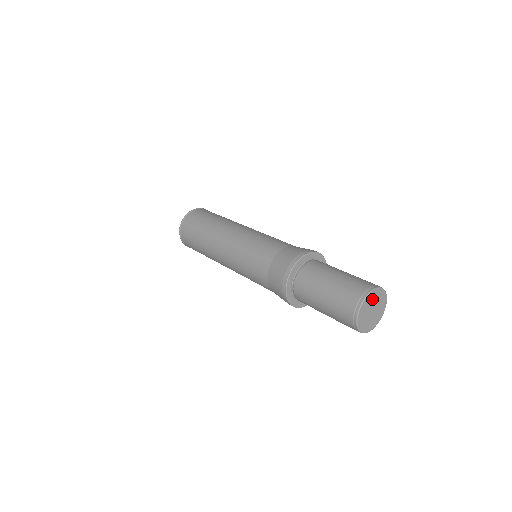
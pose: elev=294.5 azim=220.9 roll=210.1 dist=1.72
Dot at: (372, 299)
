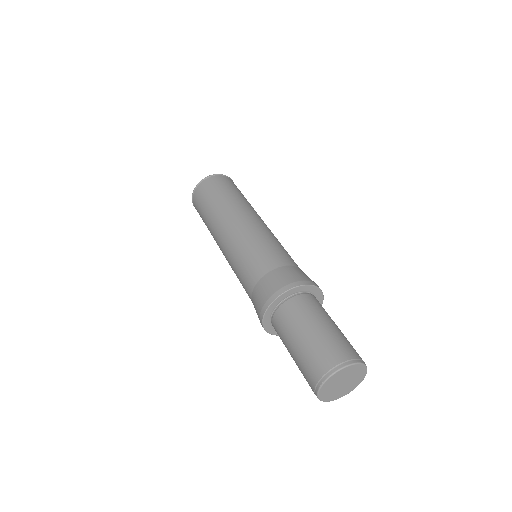
Dot at: (346, 373)
